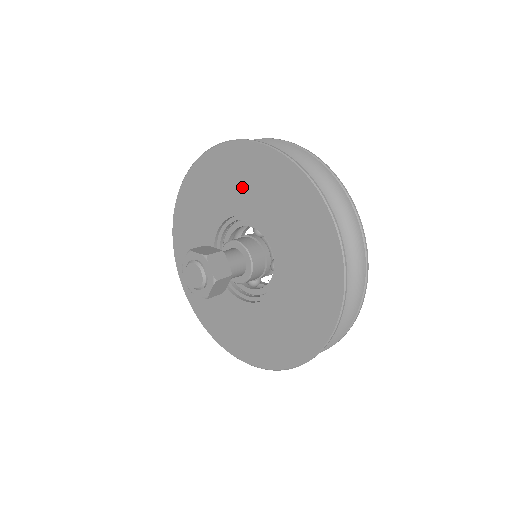
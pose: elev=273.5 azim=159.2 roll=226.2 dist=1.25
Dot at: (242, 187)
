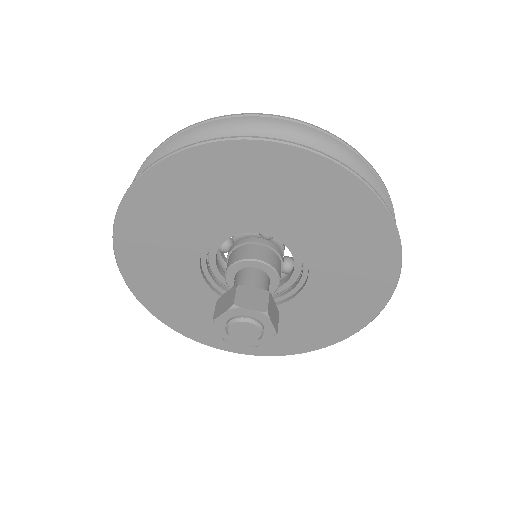
Dot at: (269, 198)
